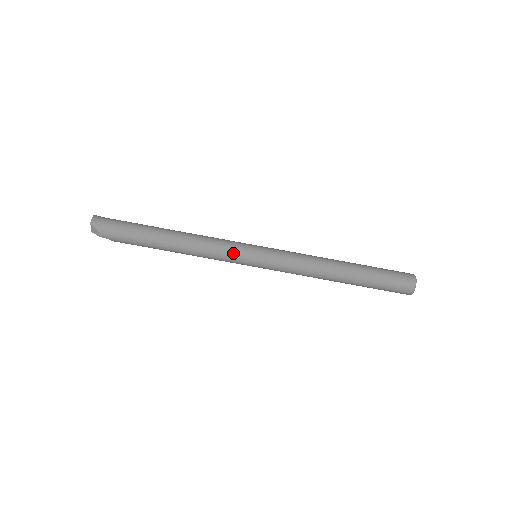
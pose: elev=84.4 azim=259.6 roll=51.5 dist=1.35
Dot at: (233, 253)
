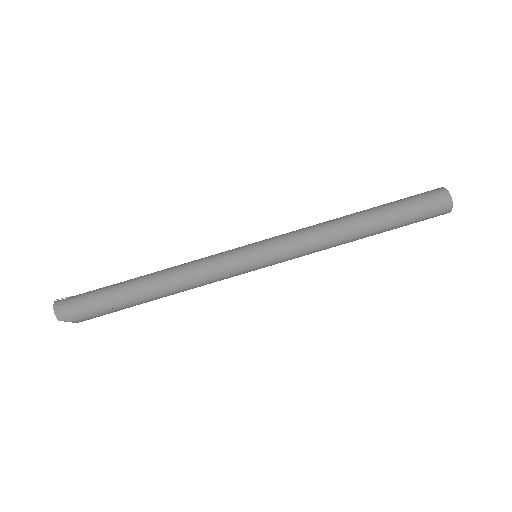
Dot at: (231, 272)
